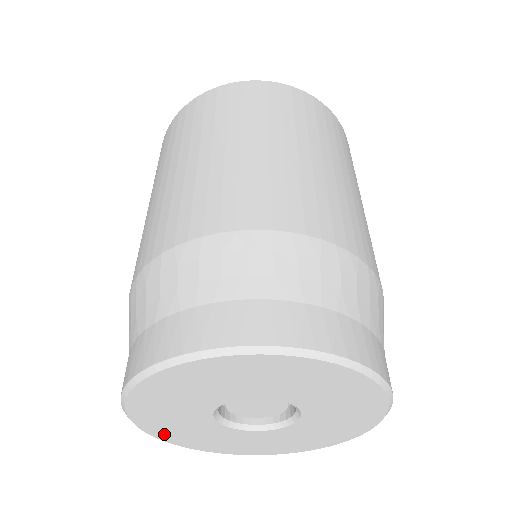
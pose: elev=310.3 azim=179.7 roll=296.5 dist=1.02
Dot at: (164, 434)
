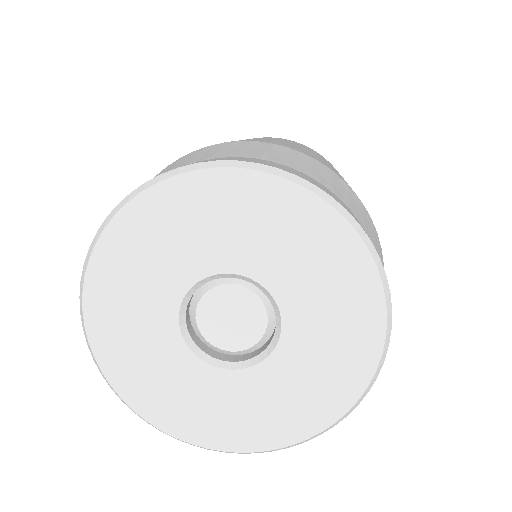
Dot at: (105, 269)
